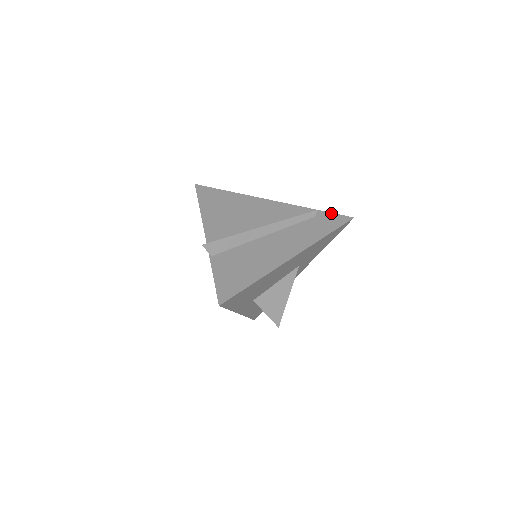
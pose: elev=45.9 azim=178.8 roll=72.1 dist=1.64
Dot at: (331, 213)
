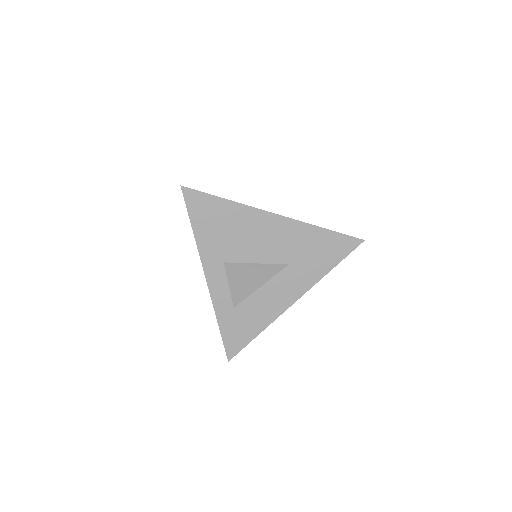
Dot at: occluded
